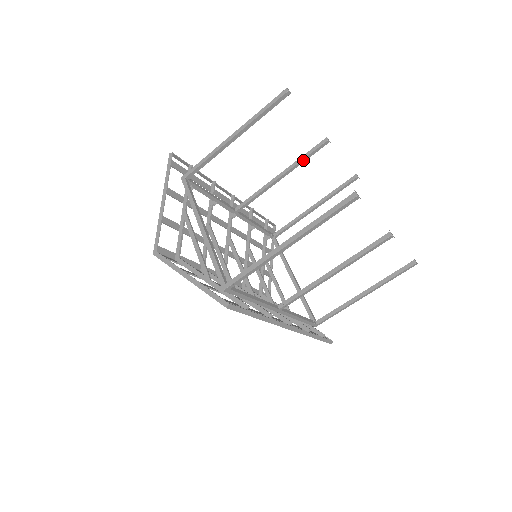
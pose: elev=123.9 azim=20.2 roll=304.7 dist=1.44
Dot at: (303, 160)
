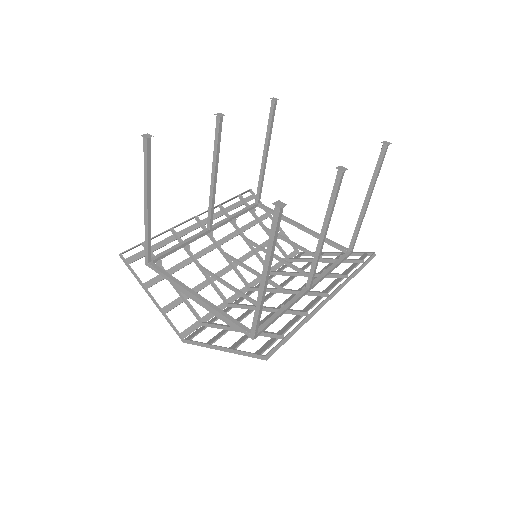
Dot at: (217, 149)
